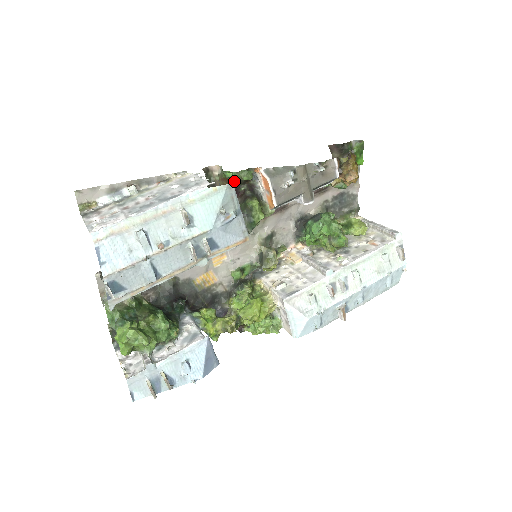
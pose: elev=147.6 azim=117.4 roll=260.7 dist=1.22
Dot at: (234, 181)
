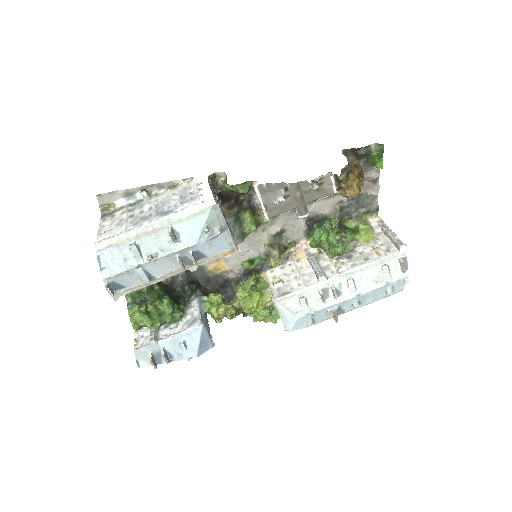
Dot at: (234, 191)
